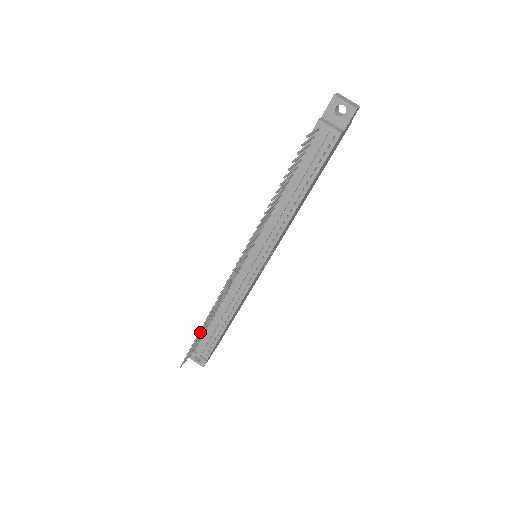
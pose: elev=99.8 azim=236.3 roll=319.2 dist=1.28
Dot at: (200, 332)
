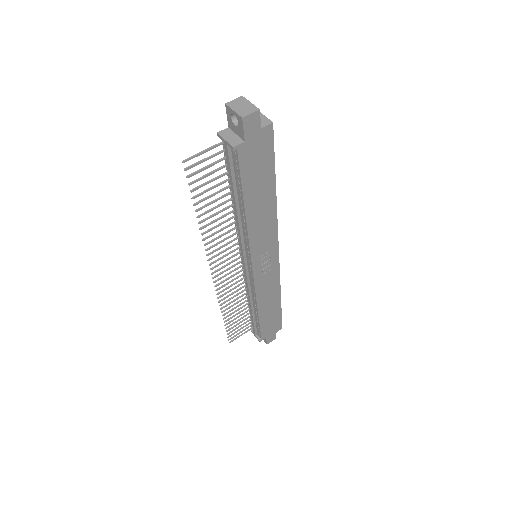
Dot at: (229, 318)
